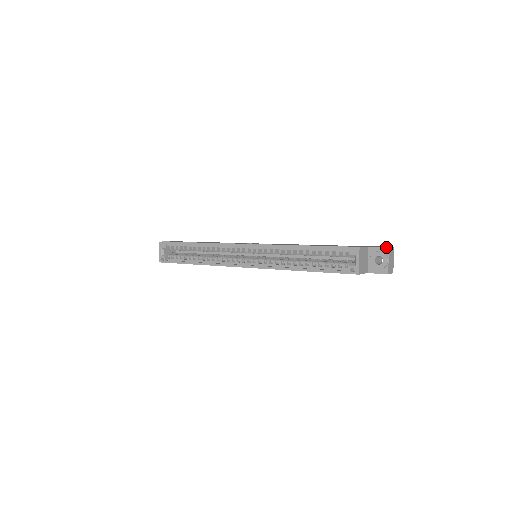
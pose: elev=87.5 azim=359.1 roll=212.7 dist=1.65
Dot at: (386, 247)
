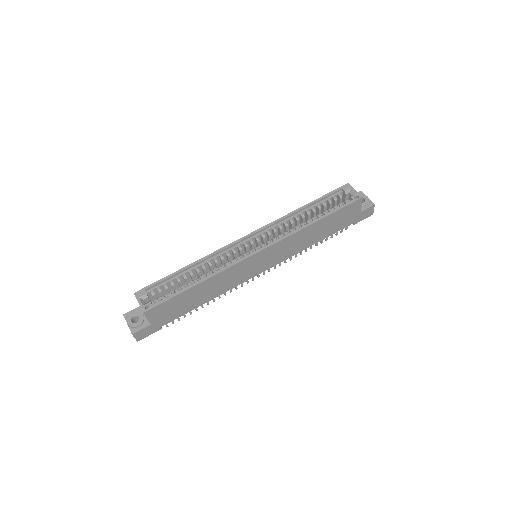
Dot at: (359, 191)
